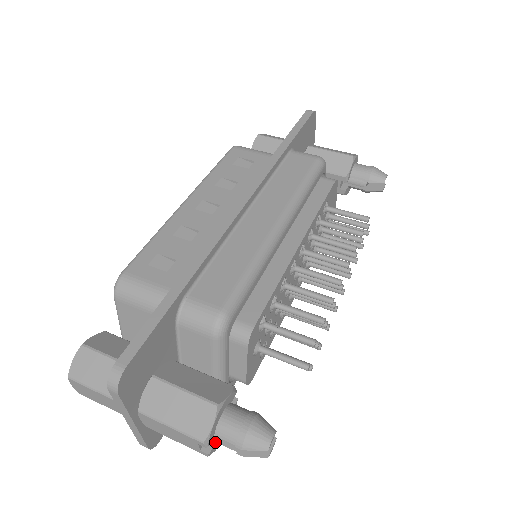
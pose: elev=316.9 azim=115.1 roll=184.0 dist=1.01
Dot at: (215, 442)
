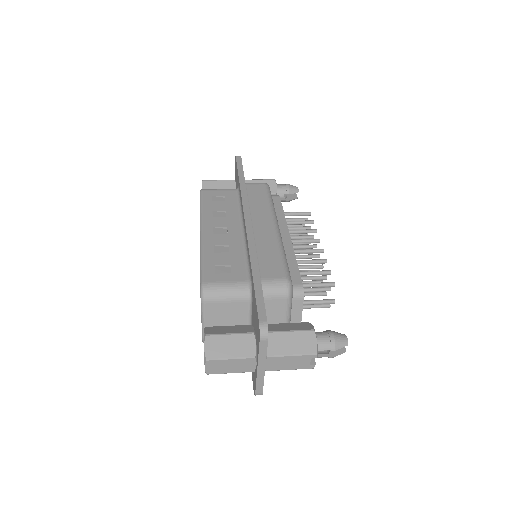
Dot at: (314, 358)
